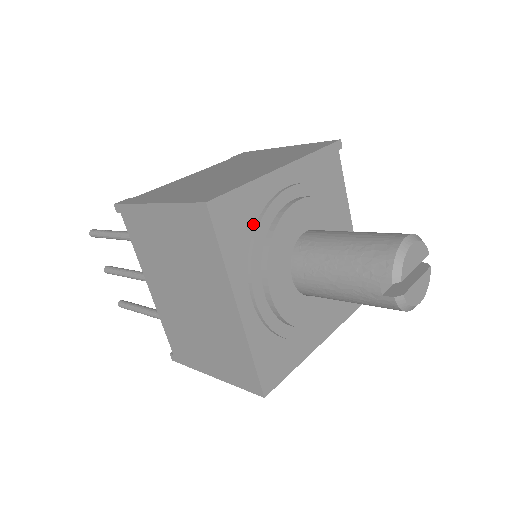
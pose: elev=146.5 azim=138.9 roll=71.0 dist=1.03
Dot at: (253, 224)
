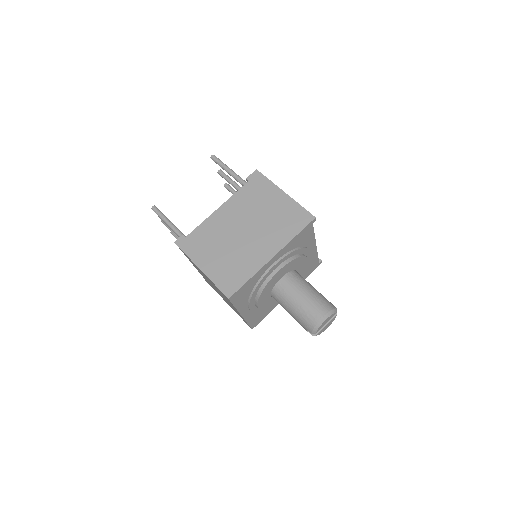
Dot at: (252, 288)
